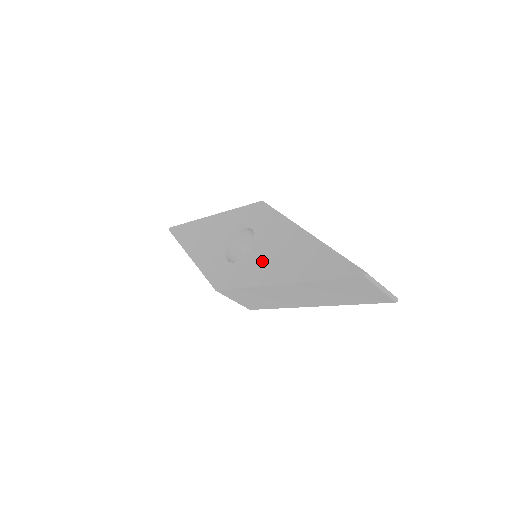
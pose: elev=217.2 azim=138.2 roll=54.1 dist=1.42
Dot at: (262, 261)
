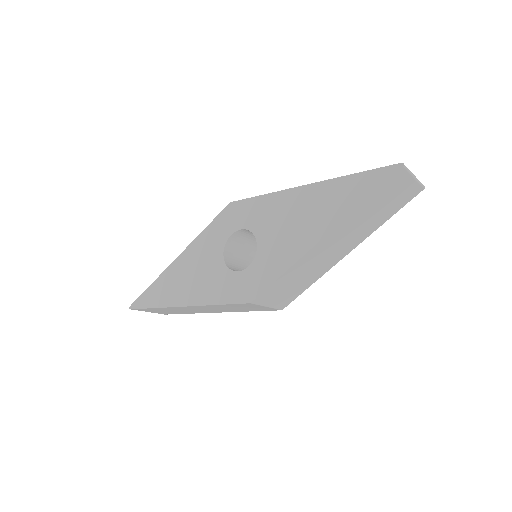
Dot at: (281, 240)
